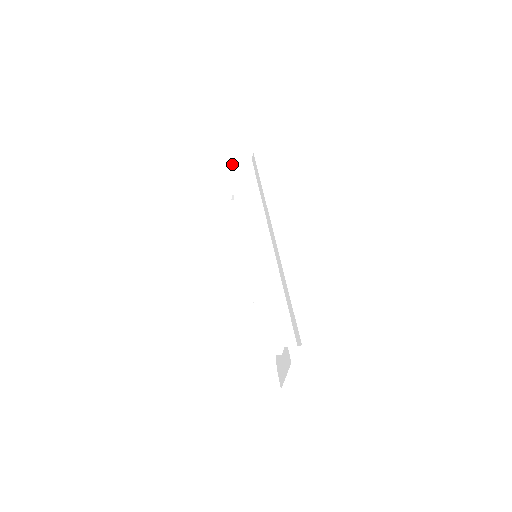
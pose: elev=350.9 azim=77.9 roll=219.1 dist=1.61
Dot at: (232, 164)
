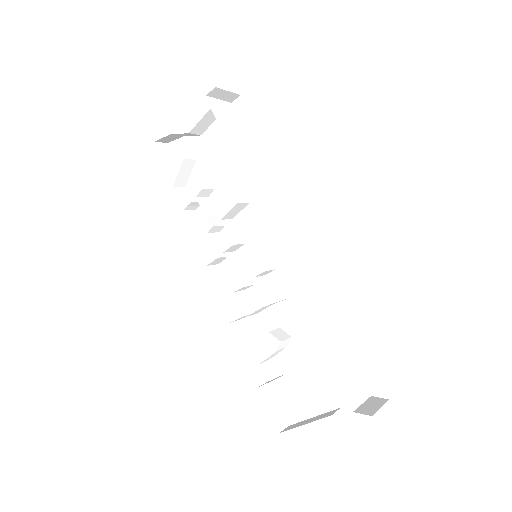
Dot at: (214, 107)
